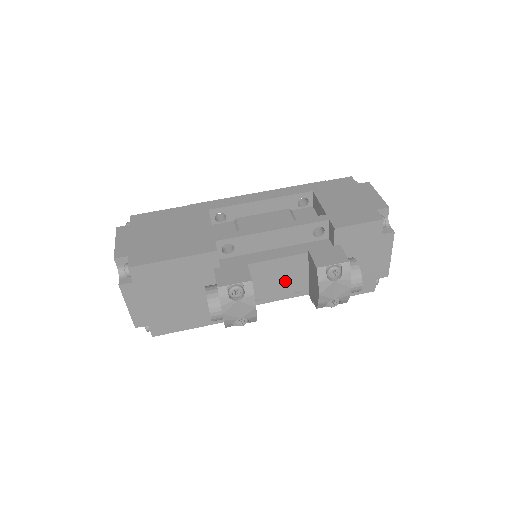
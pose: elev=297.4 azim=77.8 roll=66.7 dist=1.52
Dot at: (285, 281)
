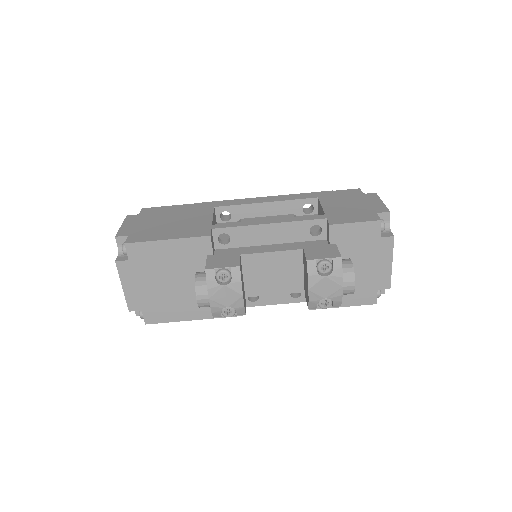
Dot at: (279, 279)
